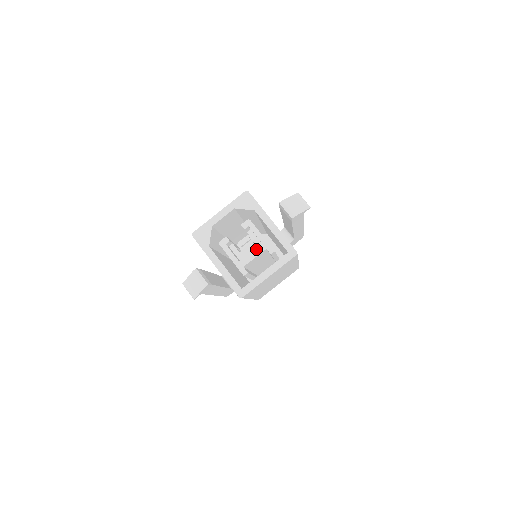
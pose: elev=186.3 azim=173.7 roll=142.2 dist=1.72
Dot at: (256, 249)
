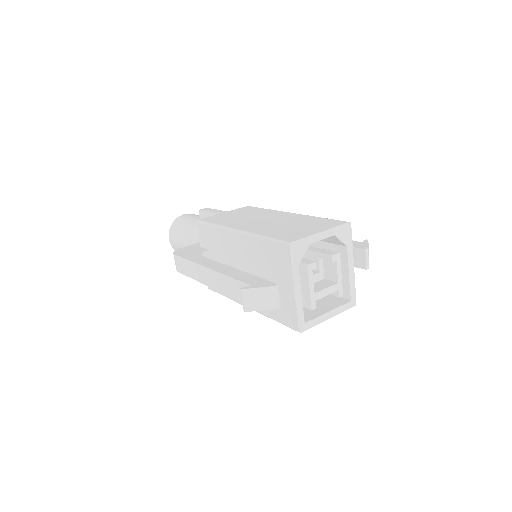
Dot at: (332, 287)
